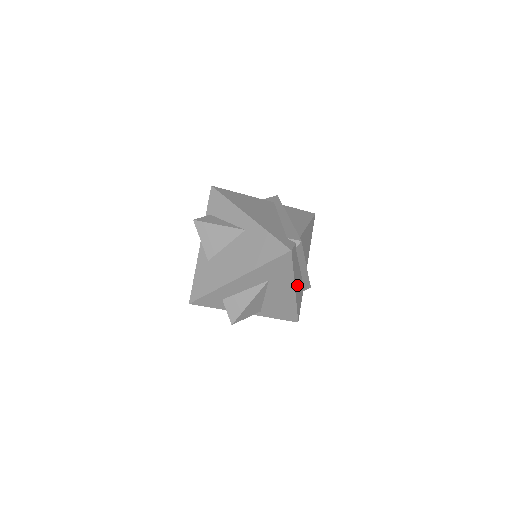
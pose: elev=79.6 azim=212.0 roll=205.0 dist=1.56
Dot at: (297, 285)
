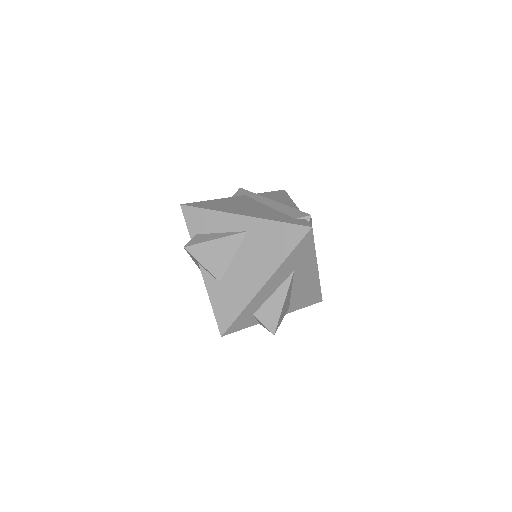
Dot at: occluded
